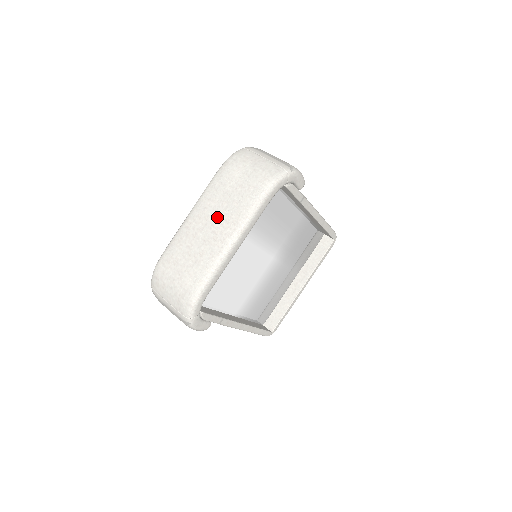
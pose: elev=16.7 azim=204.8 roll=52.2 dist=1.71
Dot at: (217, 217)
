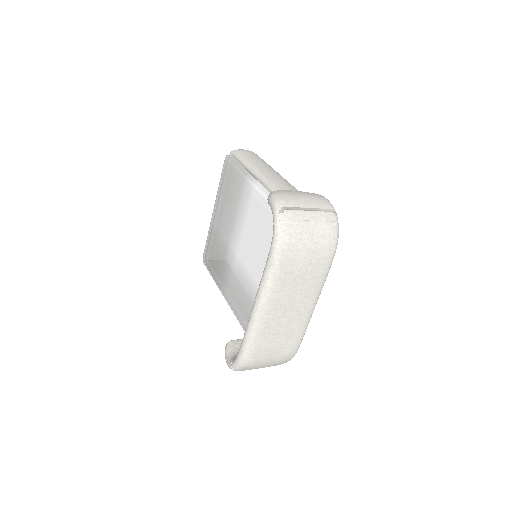
Dot at: (295, 300)
